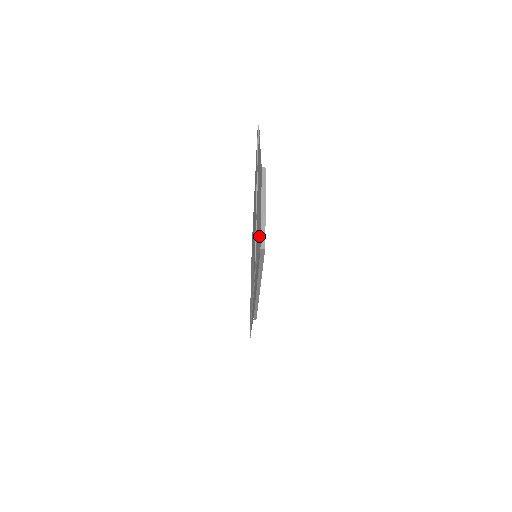
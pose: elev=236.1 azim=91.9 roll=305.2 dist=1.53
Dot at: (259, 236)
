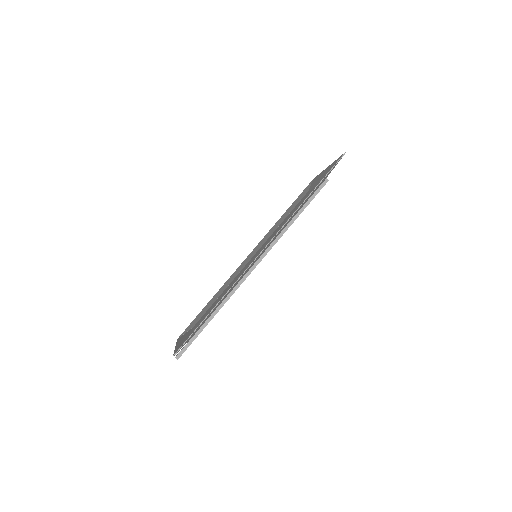
Dot at: occluded
